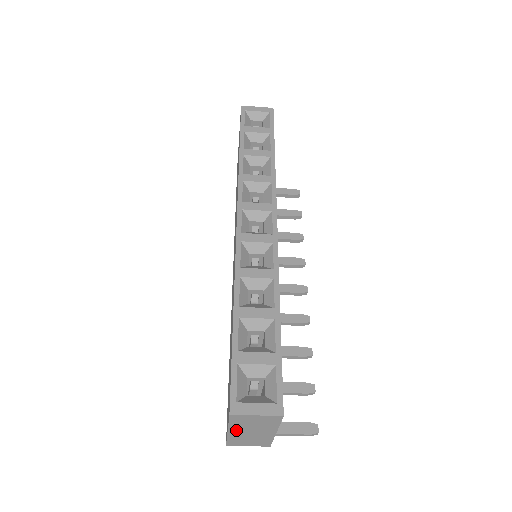
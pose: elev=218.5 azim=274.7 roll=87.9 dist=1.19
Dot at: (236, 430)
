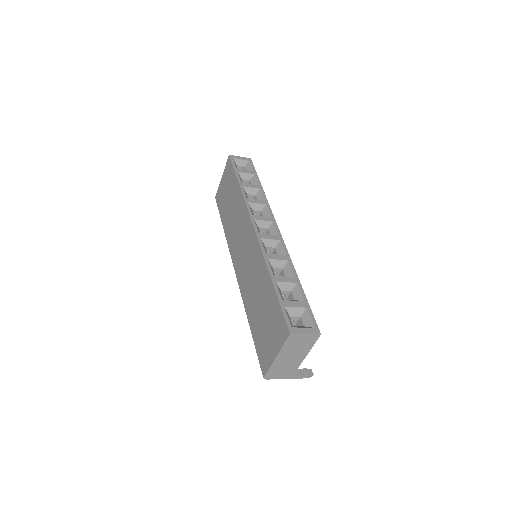
Dot at: (282, 355)
